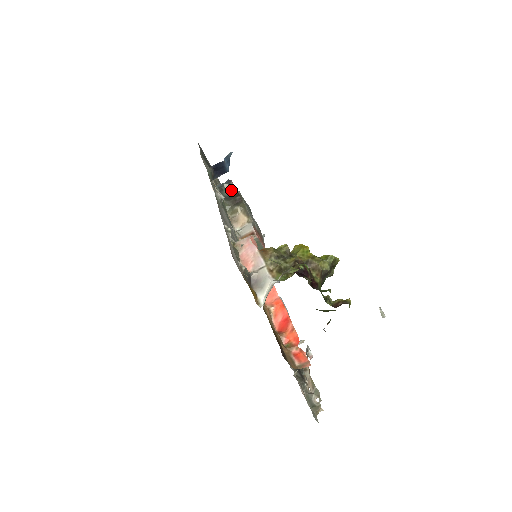
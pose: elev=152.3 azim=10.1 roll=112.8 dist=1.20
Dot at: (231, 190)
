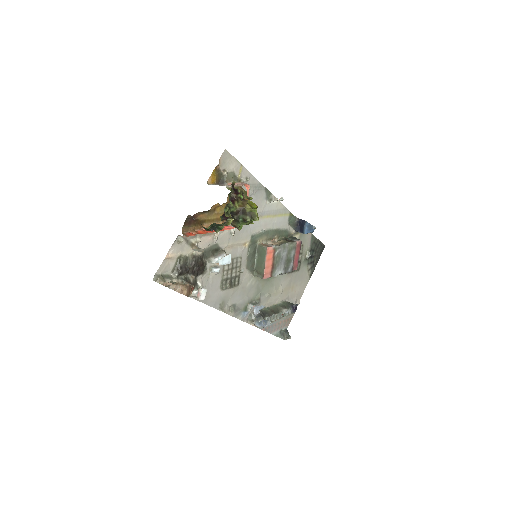
Dot at: (279, 199)
